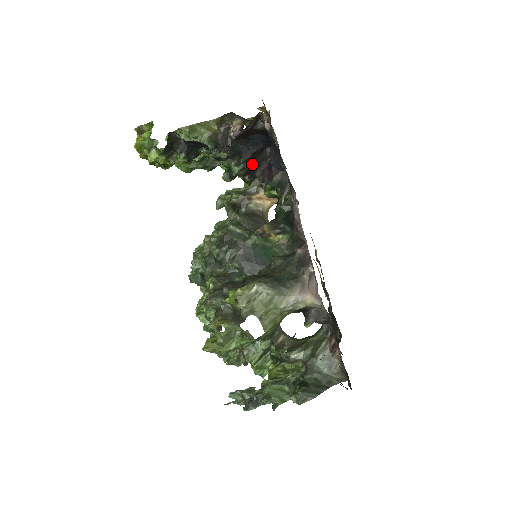
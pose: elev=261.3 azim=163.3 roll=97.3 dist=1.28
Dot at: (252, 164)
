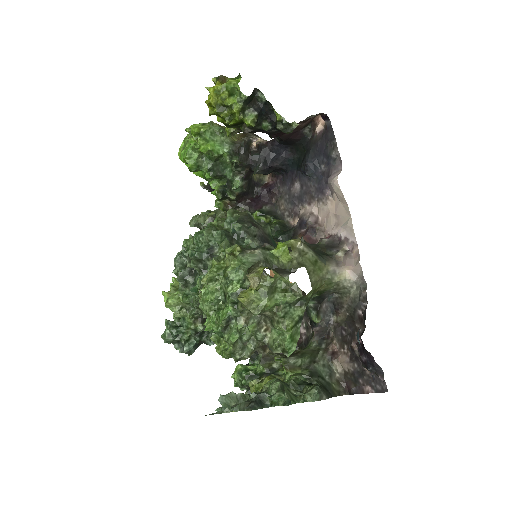
Dot at: (247, 189)
